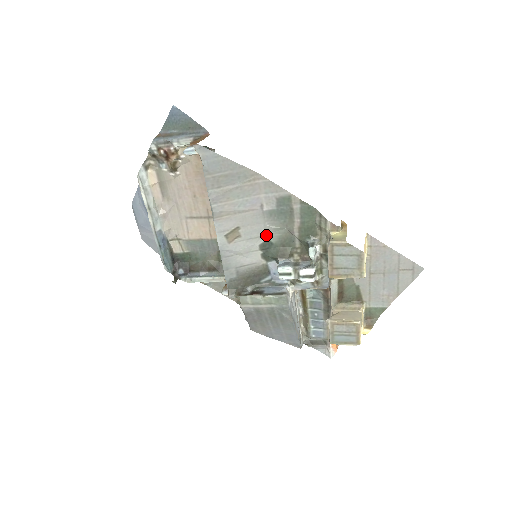
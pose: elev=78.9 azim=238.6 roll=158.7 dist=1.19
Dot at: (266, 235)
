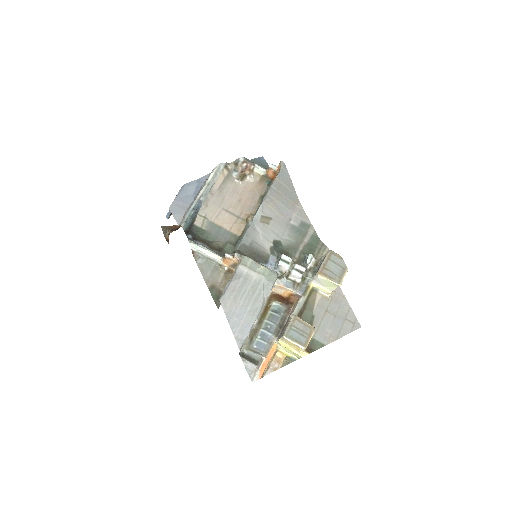
Dot at: (281, 238)
